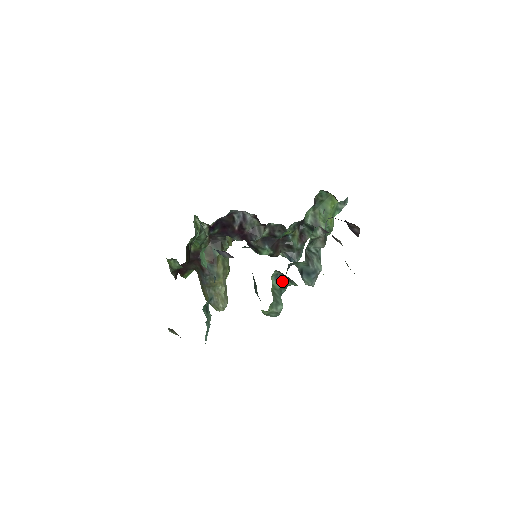
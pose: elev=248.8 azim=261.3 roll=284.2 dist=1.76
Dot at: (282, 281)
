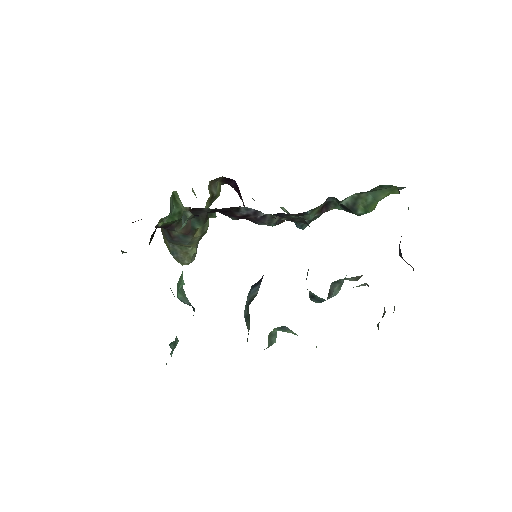
Dot at: (287, 330)
